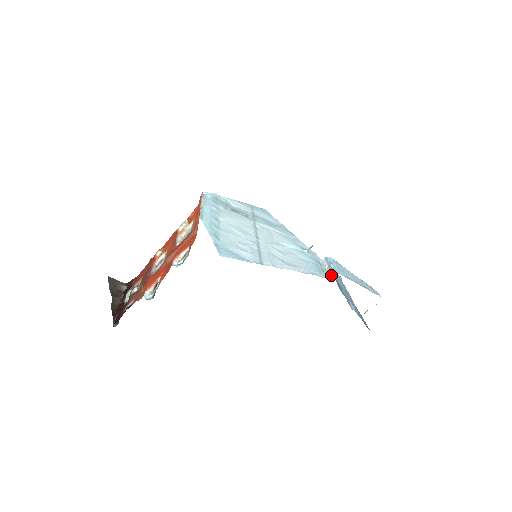
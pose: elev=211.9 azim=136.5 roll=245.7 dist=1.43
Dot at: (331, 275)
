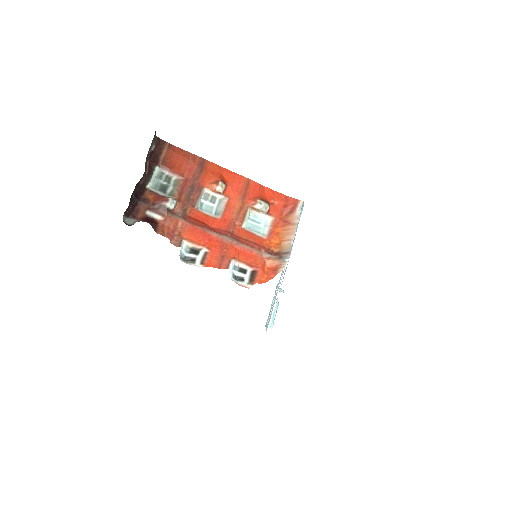
Dot at: (269, 327)
